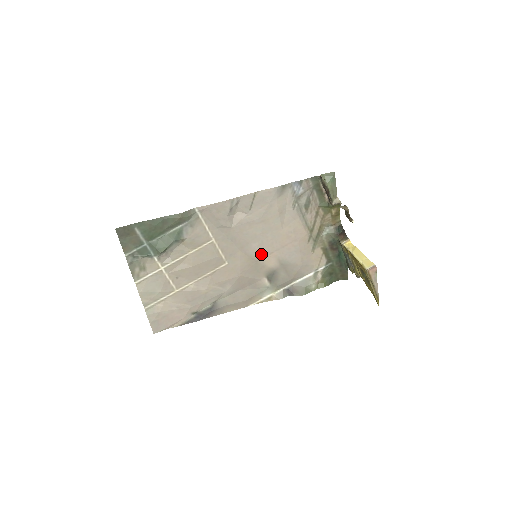
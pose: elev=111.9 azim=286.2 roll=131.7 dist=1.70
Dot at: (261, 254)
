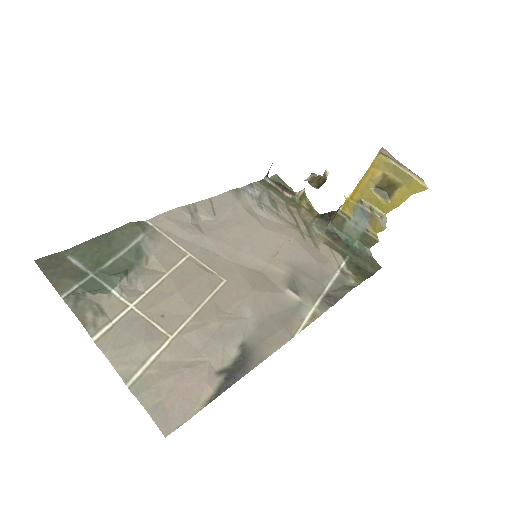
Dot at: (261, 260)
